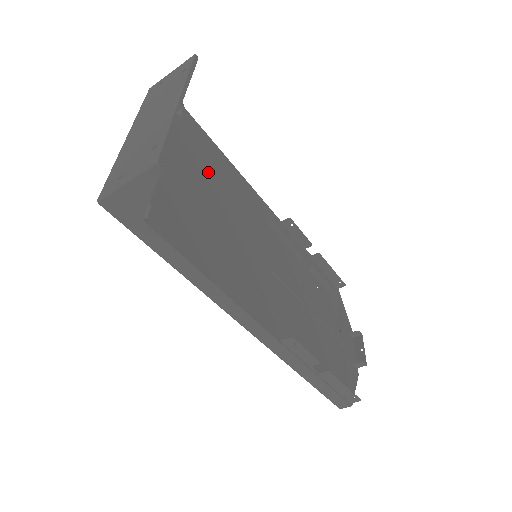
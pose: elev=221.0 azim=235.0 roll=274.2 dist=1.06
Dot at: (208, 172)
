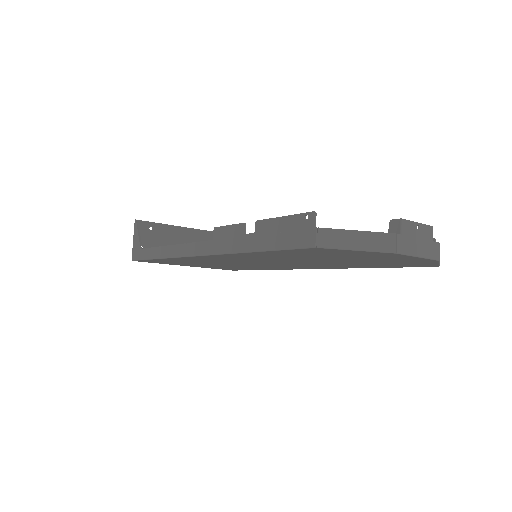
Dot at: occluded
